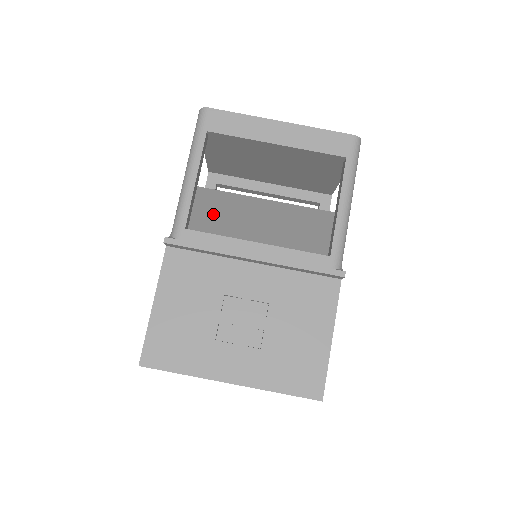
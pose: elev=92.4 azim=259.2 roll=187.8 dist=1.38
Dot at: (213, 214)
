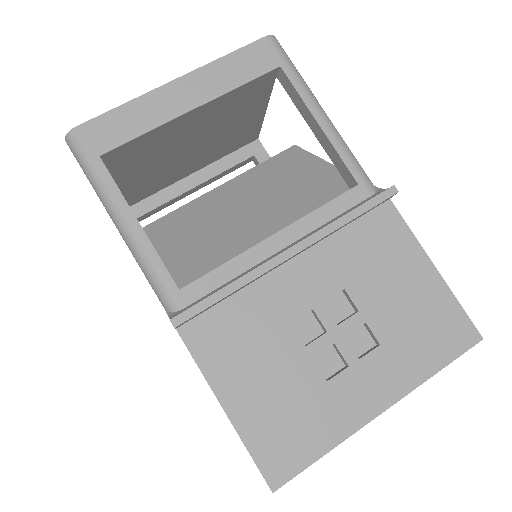
Dot at: (182, 249)
